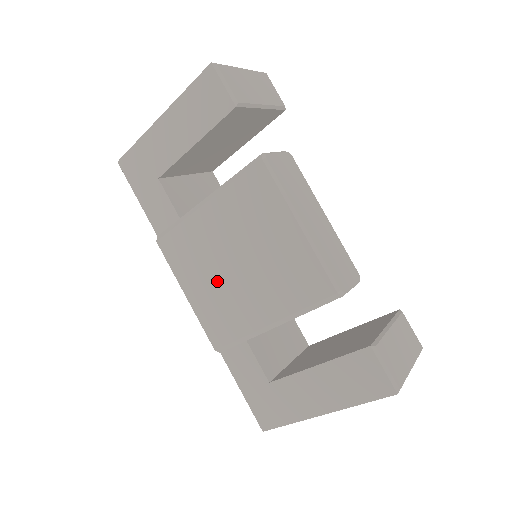
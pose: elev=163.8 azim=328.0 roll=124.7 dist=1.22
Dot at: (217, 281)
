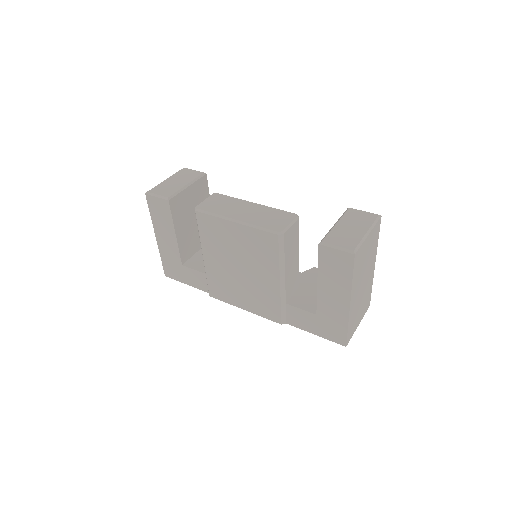
Dot at: (244, 287)
